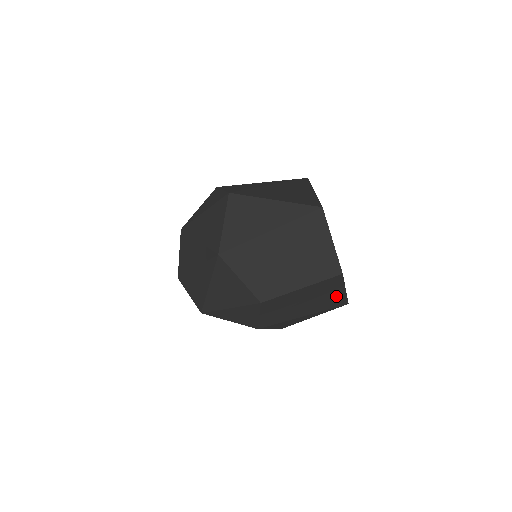
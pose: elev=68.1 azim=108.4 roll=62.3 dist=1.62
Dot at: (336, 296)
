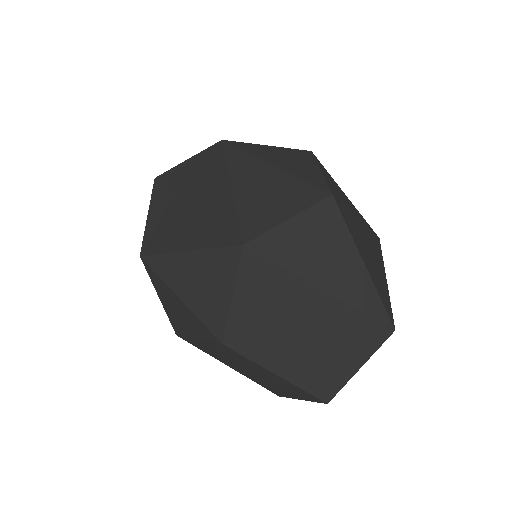
Dot at: (284, 392)
